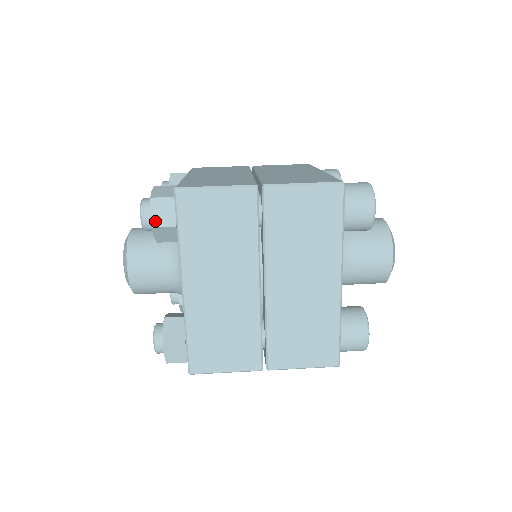
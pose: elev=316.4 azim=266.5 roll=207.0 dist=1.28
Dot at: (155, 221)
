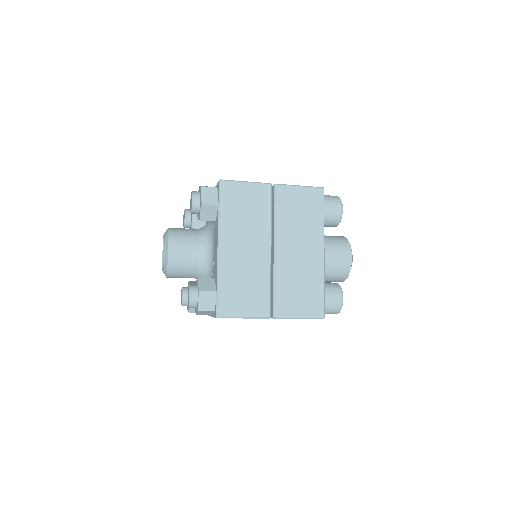
Dot at: (204, 200)
